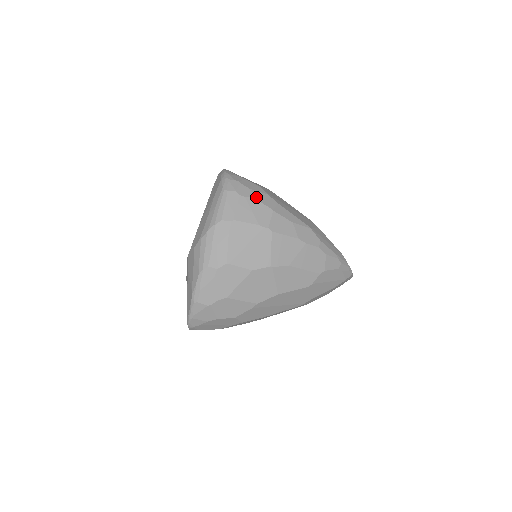
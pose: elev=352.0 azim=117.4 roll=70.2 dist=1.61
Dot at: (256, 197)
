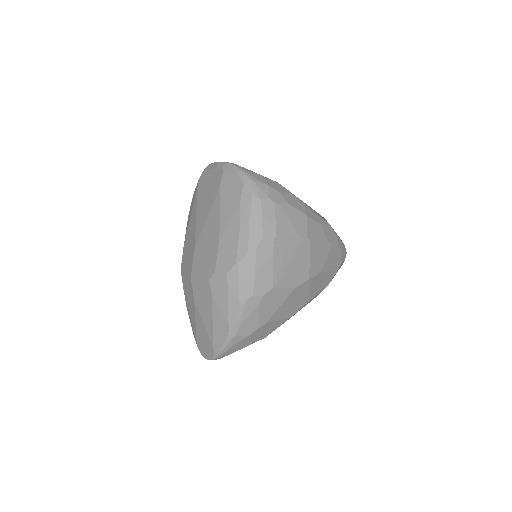
Dot at: (288, 202)
